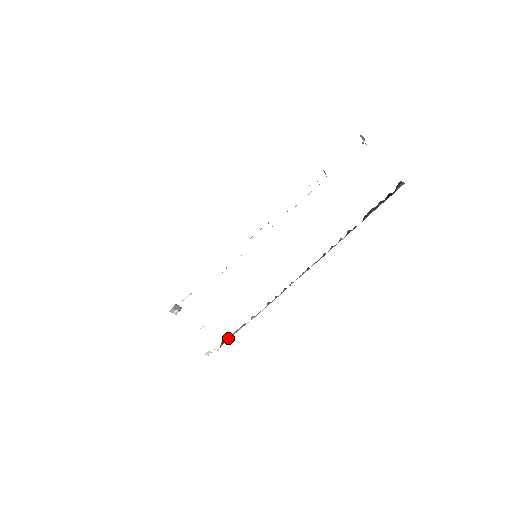
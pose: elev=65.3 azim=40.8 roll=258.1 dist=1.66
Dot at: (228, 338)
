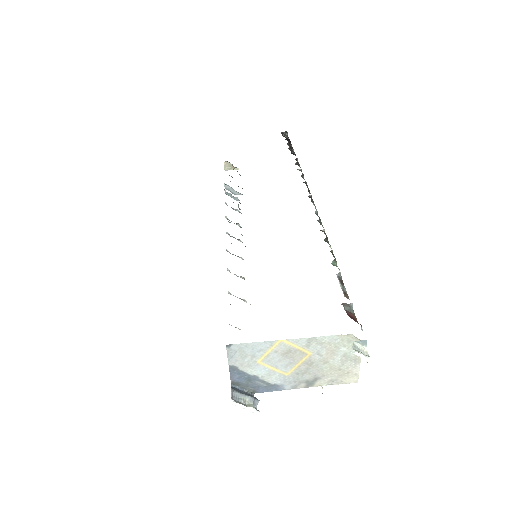
Dot at: (350, 310)
